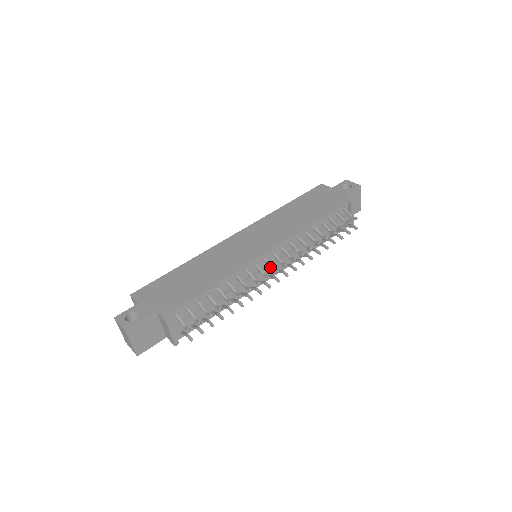
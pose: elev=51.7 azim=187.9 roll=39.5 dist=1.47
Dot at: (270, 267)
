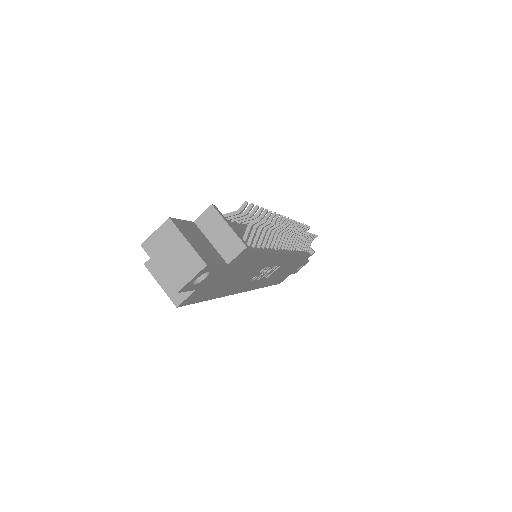
Dot at: occluded
